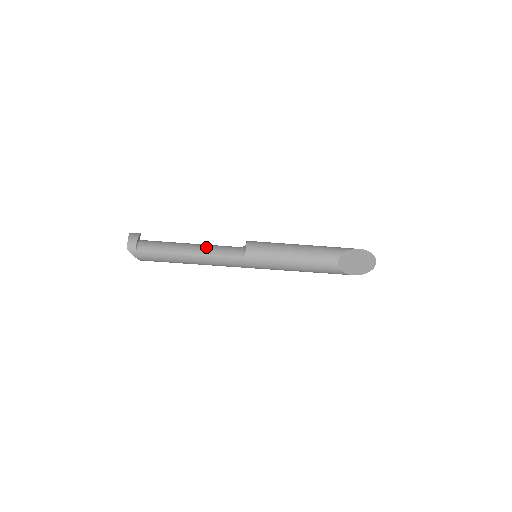
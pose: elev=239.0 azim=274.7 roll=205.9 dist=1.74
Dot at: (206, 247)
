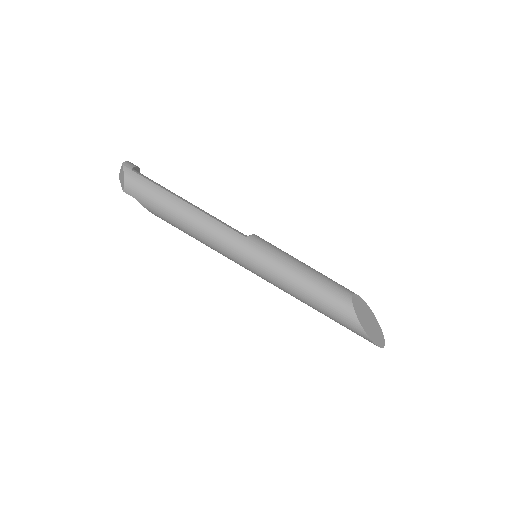
Dot at: occluded
